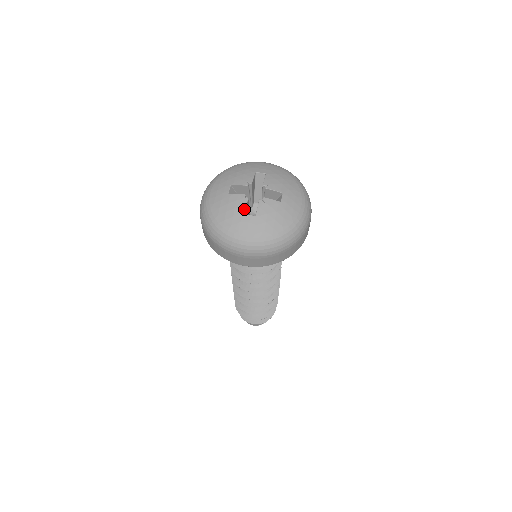
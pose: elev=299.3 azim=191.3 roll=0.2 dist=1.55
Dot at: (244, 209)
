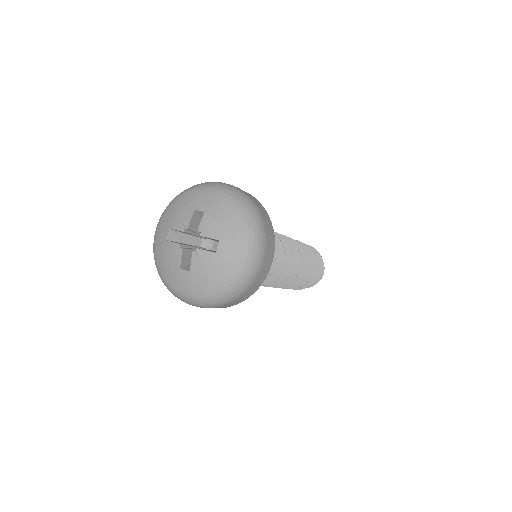
Dot at: (179, 263)
